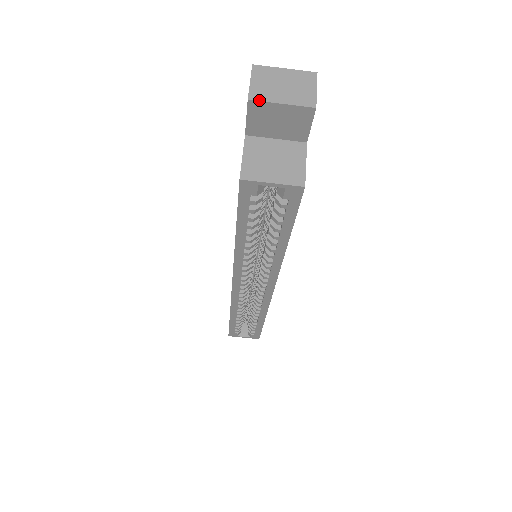
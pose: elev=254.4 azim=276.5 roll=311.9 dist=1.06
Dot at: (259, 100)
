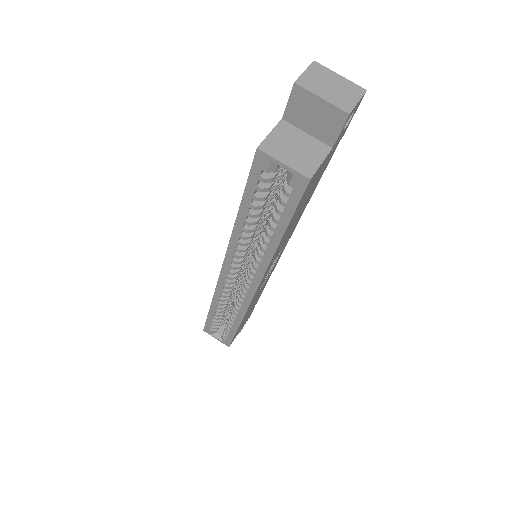
Dot at: (303, 87)
